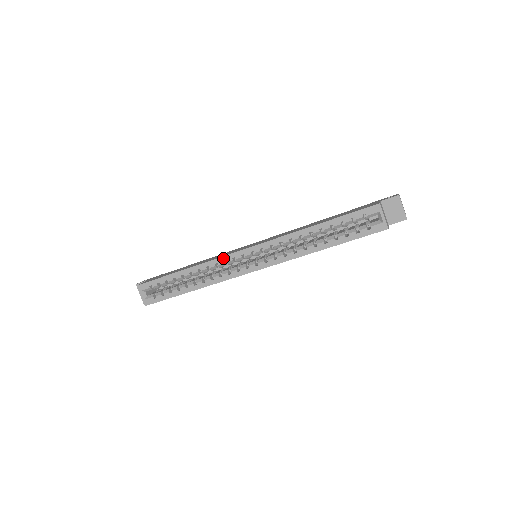
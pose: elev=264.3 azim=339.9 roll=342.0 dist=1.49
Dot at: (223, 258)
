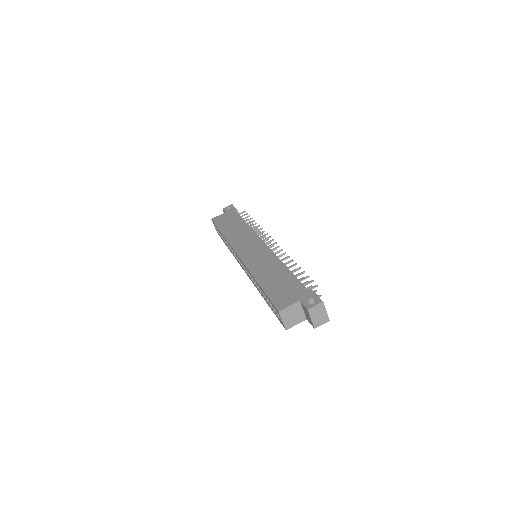
Dot at: (232, 248)
